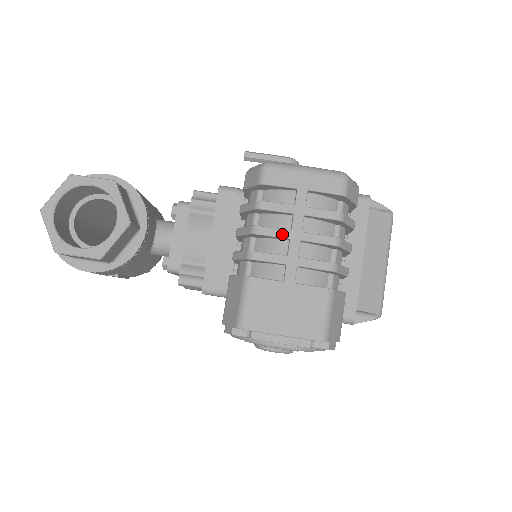
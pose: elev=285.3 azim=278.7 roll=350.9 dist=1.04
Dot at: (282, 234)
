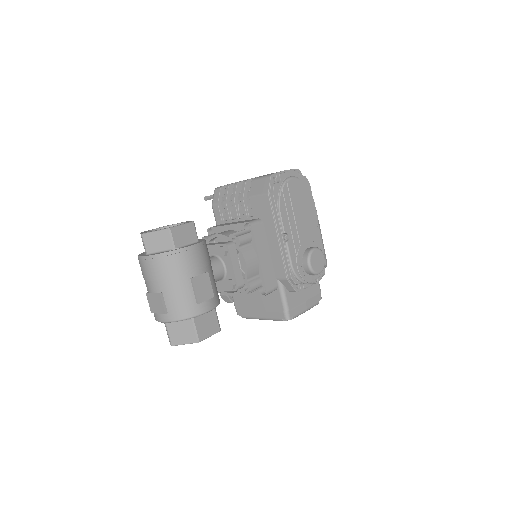
Dot at: occluded
